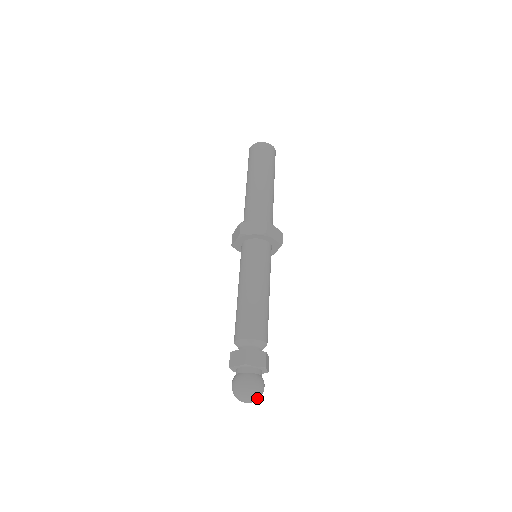
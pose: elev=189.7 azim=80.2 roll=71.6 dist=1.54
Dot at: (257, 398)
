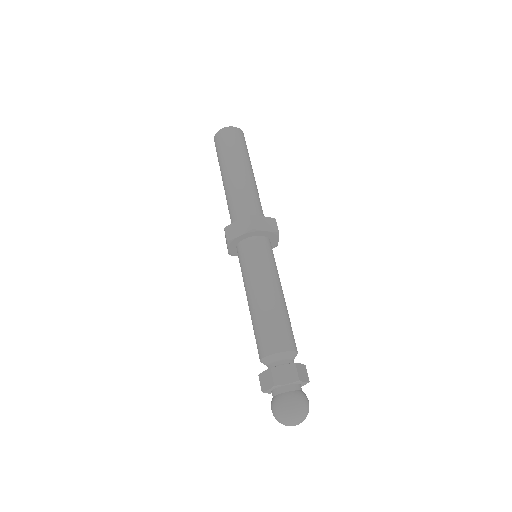
Dot at: (303, 418)
